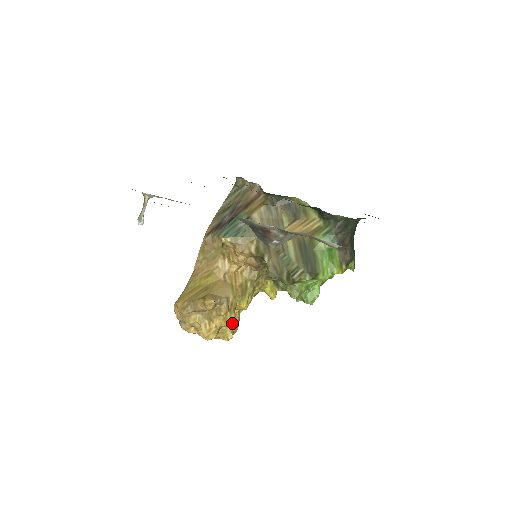
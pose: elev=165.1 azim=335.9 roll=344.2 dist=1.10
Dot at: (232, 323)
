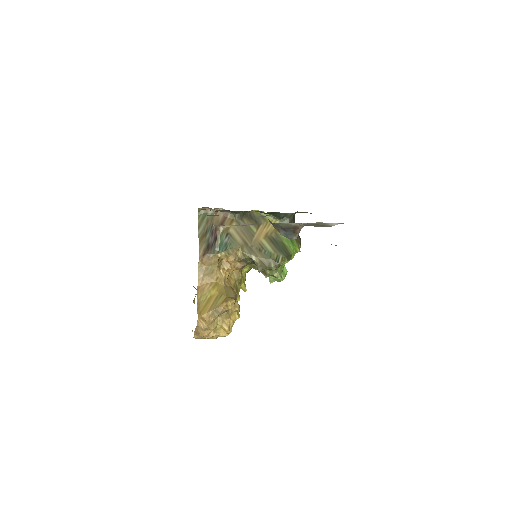
Dot at: occluded
